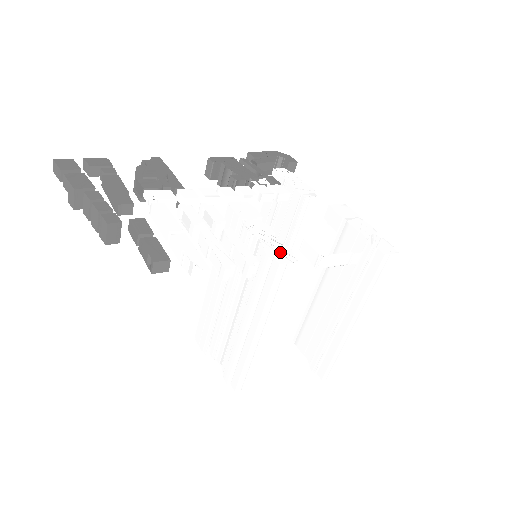
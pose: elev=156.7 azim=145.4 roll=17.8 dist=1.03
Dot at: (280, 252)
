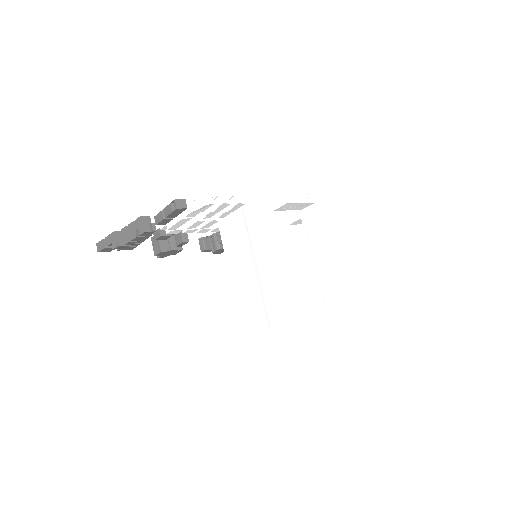
Dot at: occluded
